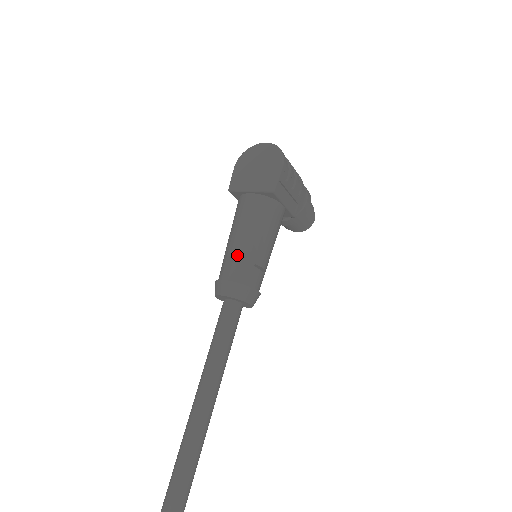
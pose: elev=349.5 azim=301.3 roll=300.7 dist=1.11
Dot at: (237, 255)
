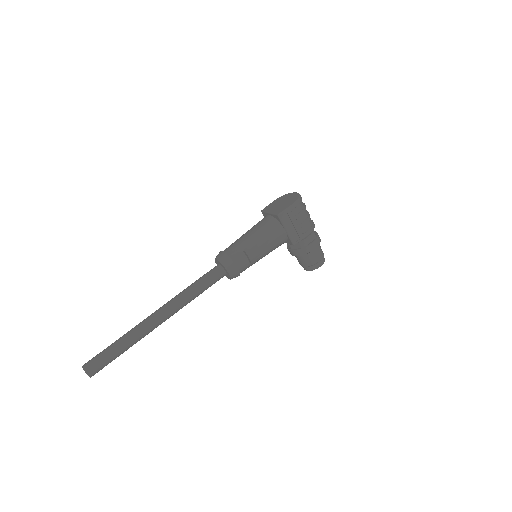
Dot at: (238, 242)
